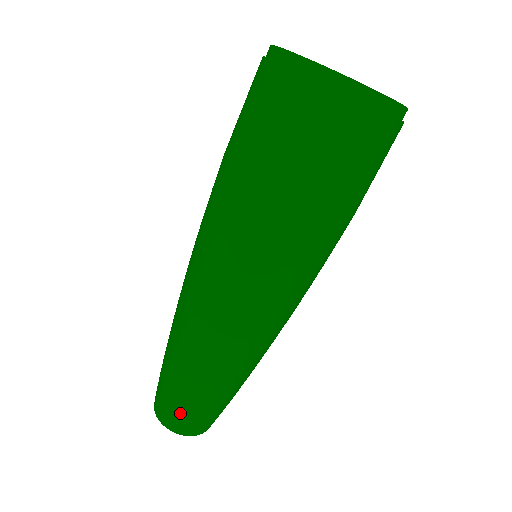
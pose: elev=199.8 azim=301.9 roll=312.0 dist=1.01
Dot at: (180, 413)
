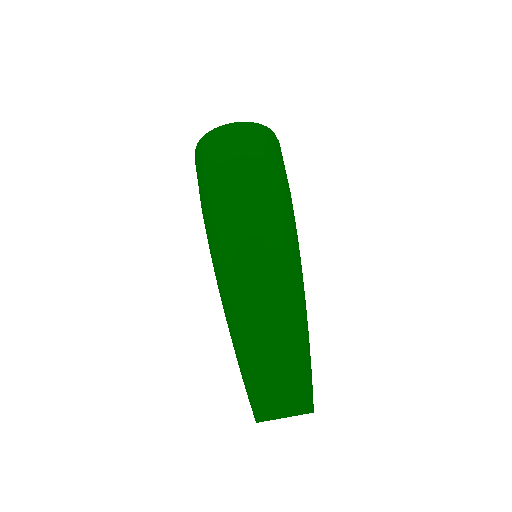
Dot at: (257, 393)
